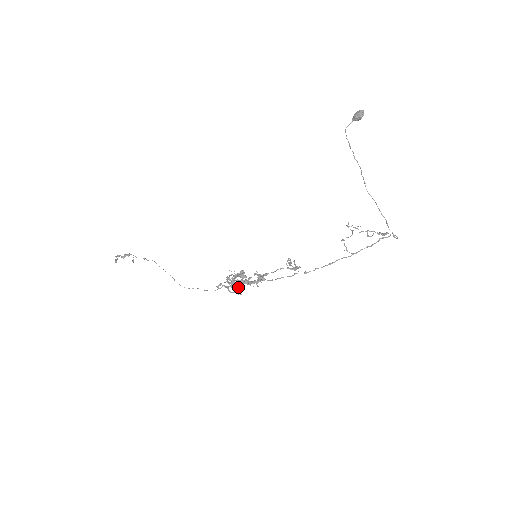
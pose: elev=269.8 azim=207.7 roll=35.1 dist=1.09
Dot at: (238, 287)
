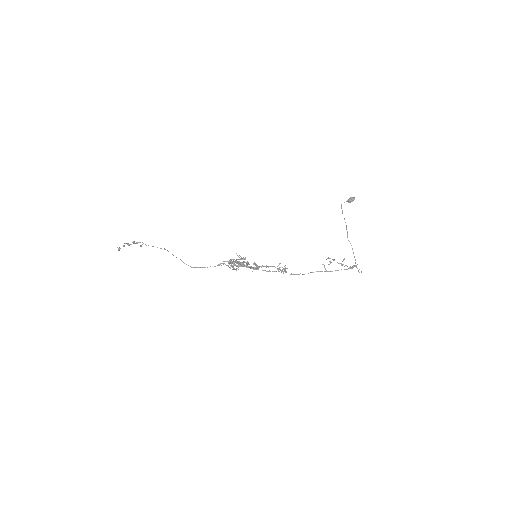
Dot at: (240, 262)
